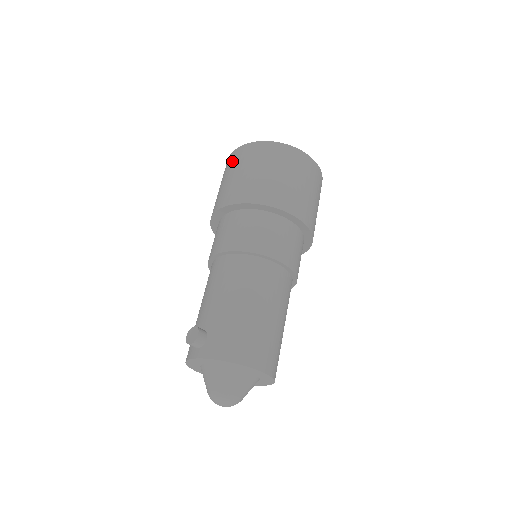
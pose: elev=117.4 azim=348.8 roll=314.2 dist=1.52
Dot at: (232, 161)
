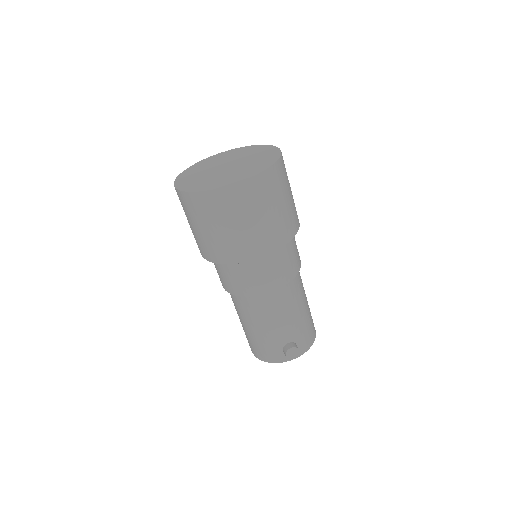
Dot at: (237, 202)
